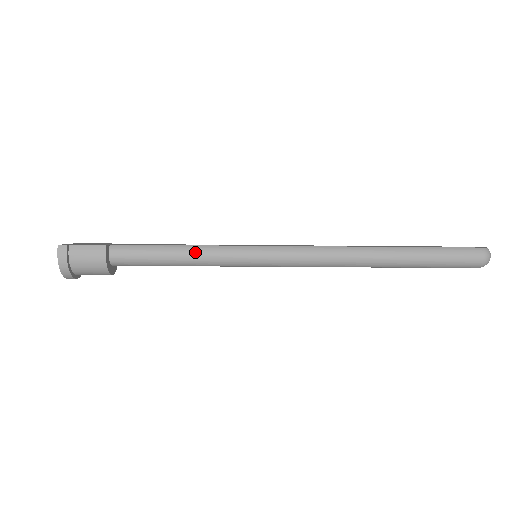
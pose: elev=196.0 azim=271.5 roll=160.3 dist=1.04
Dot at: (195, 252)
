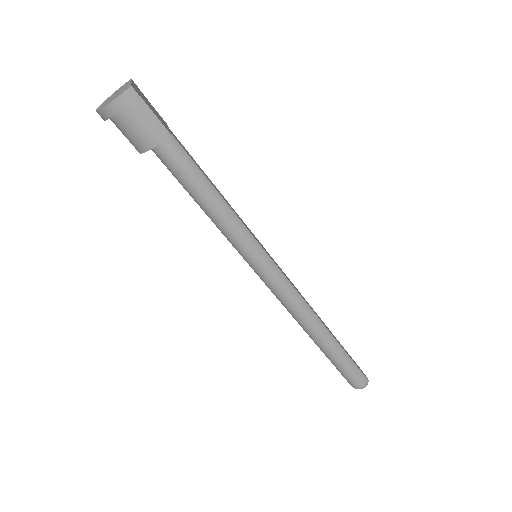
Dot at: (226, 214)
